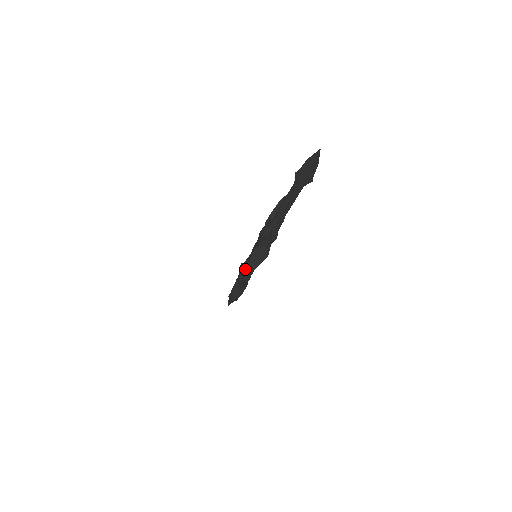
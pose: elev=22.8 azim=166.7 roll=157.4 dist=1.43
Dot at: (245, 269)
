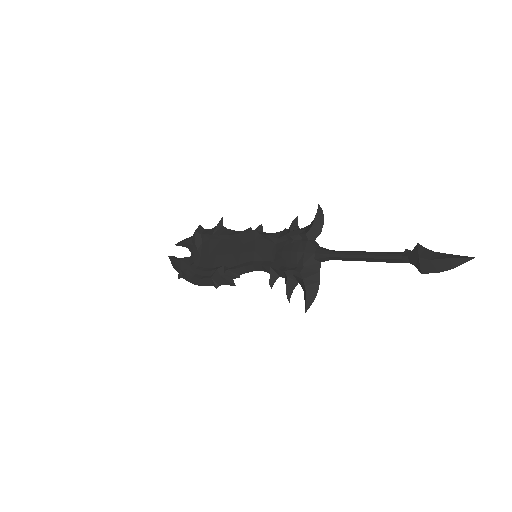
Dot at: (241, 269)
